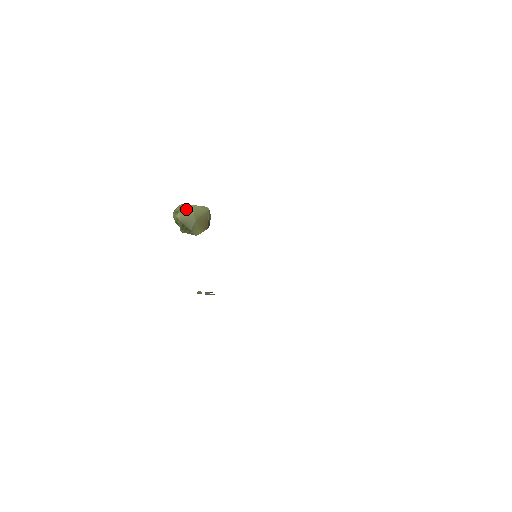
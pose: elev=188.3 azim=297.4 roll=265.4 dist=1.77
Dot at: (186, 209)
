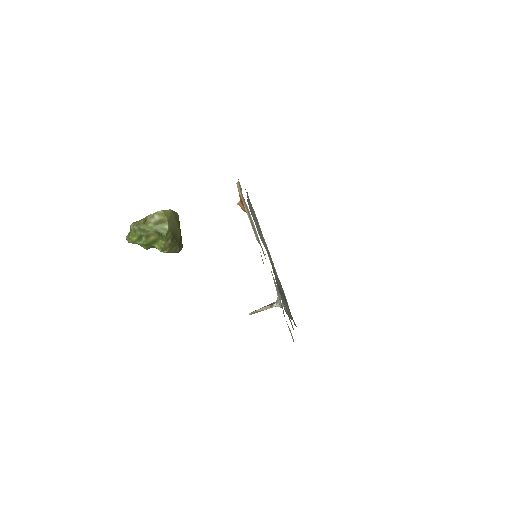
Dot at: (170, 216)
